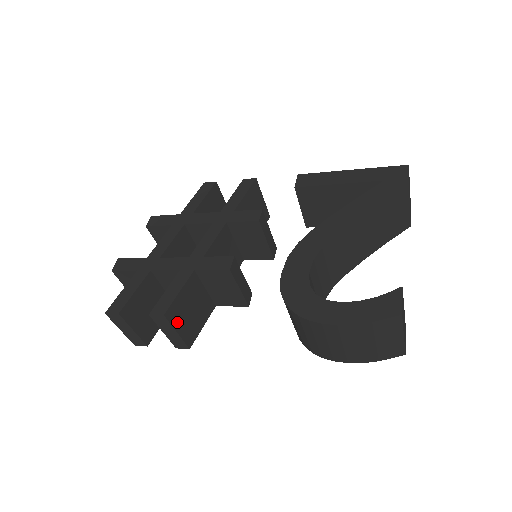
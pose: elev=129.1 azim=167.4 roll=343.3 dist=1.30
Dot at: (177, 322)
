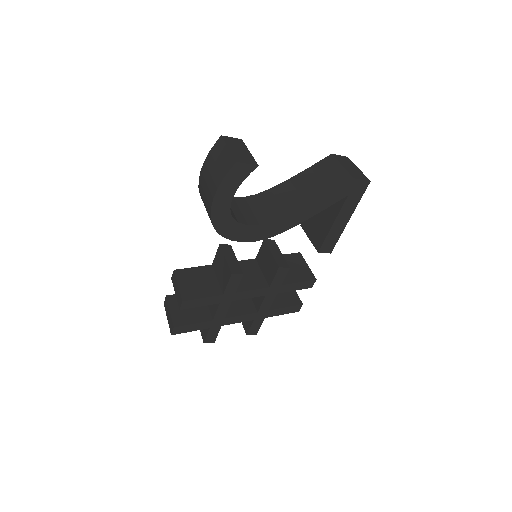
Dot at: (182, 280)
